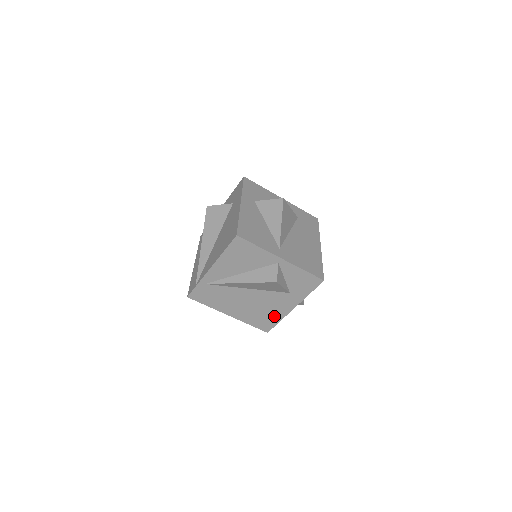
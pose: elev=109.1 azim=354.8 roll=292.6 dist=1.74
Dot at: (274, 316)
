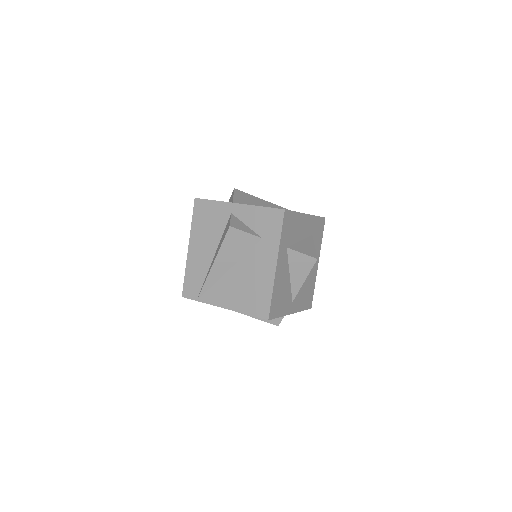
Dot at: occluded
